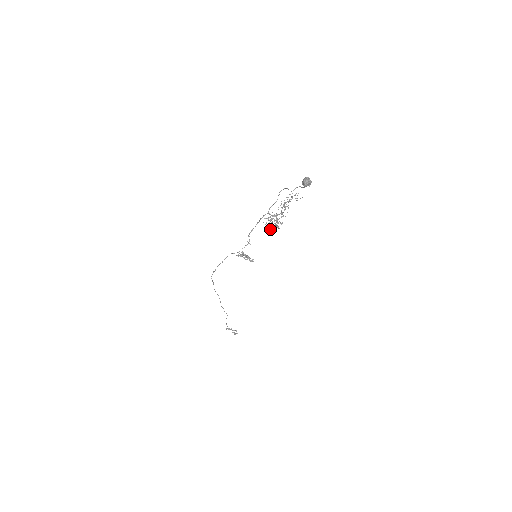
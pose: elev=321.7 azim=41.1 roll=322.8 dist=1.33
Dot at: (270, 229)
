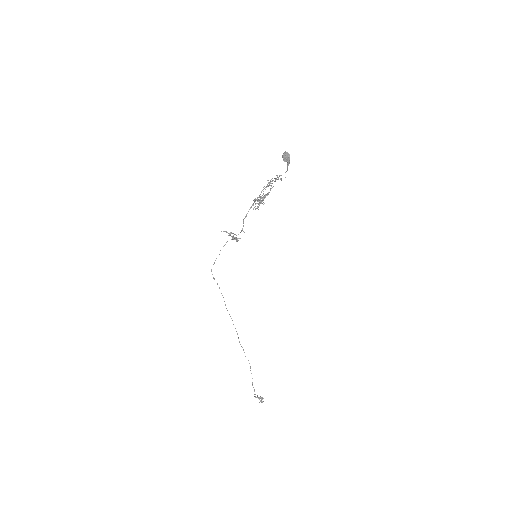
Dot at: (255, 206)
